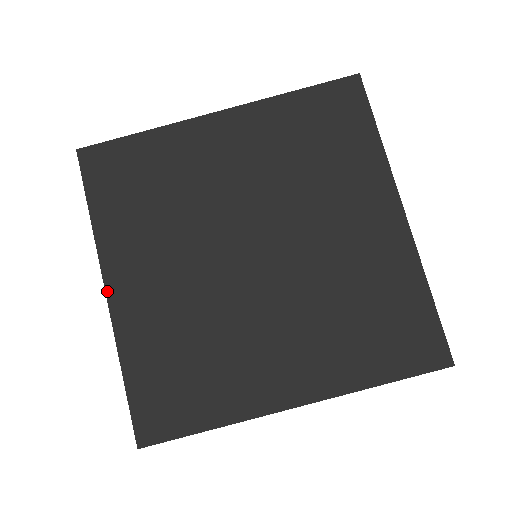
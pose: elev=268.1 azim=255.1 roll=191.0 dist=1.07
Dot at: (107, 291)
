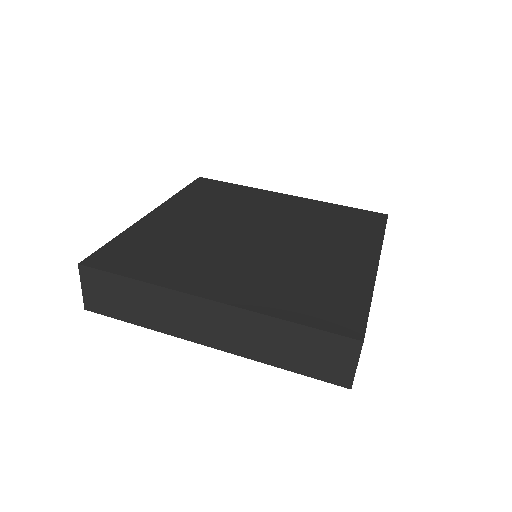
Dot at: (153, 212)
